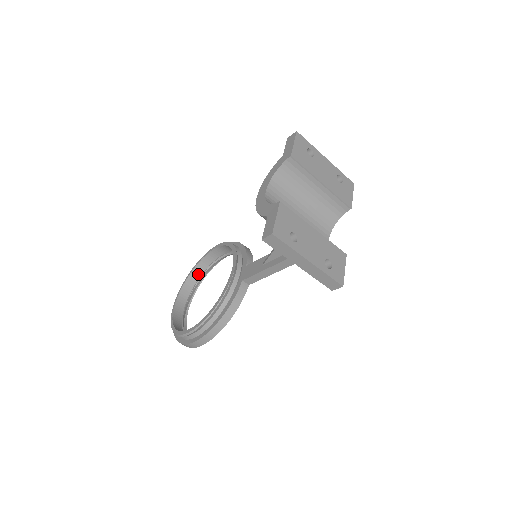
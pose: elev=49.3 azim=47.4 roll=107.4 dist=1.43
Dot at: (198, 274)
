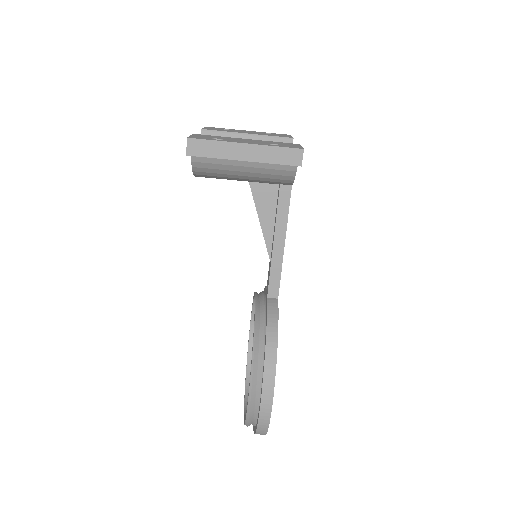
Dot at: occluded
